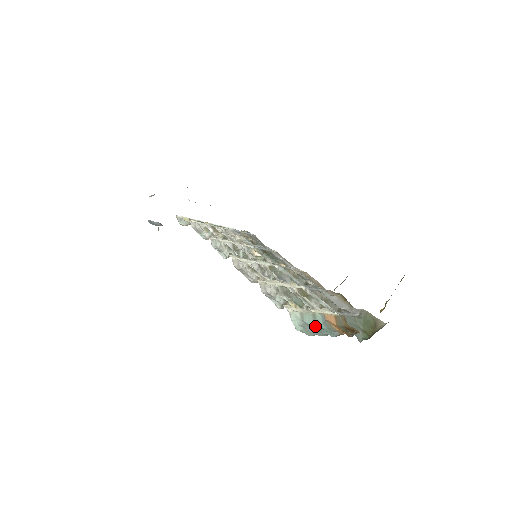
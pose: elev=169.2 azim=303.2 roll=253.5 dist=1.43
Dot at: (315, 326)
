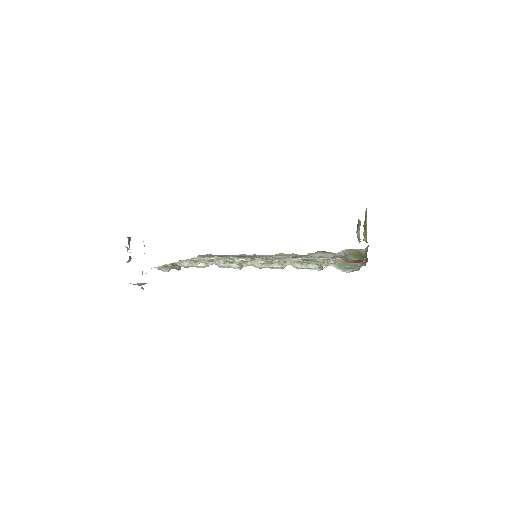
Dot at: (347, 268)
